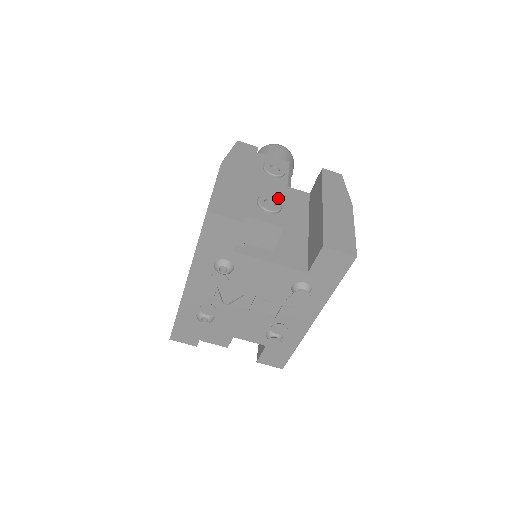
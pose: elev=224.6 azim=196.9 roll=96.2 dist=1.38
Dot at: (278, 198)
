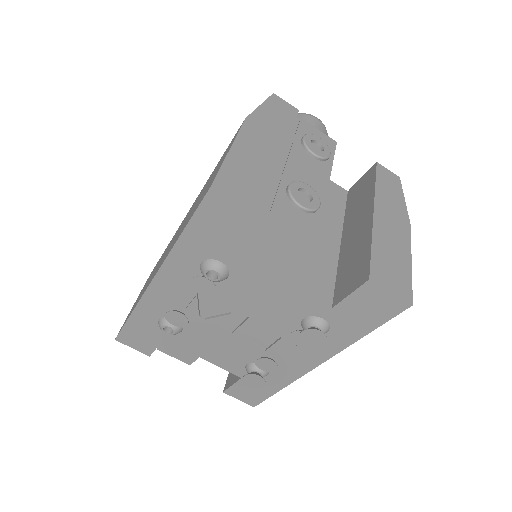
Dot at: (316, 190)
